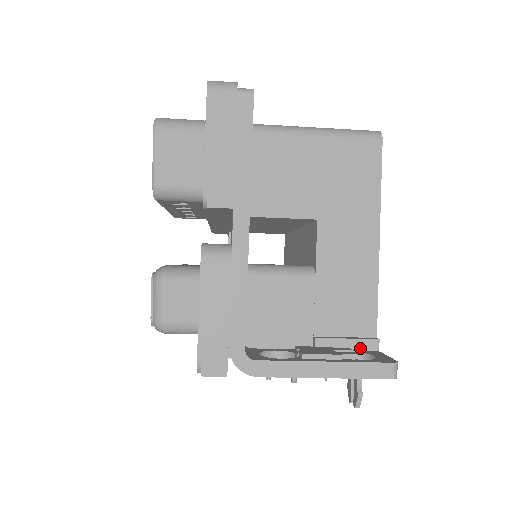
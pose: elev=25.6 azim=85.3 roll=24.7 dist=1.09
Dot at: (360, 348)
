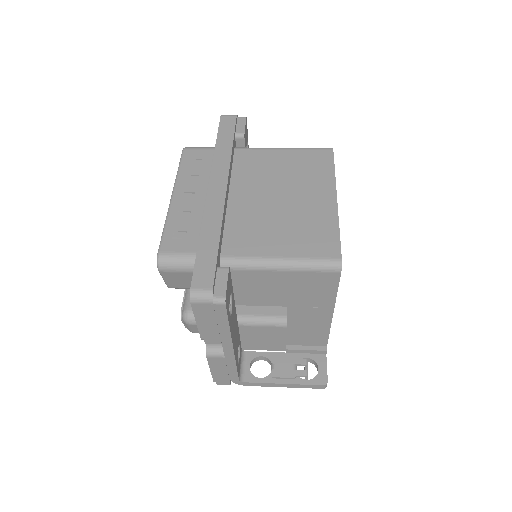
Dot at: (314, 353)
